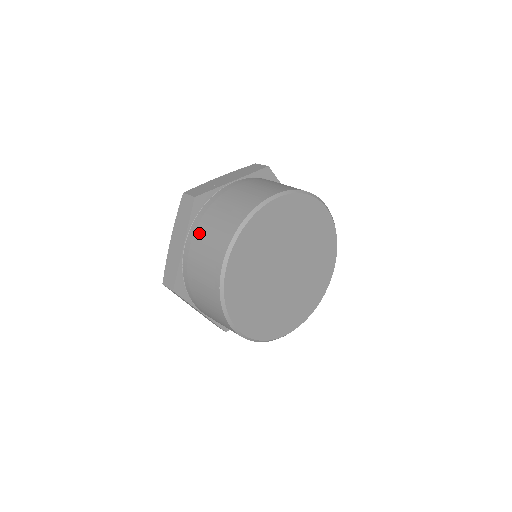
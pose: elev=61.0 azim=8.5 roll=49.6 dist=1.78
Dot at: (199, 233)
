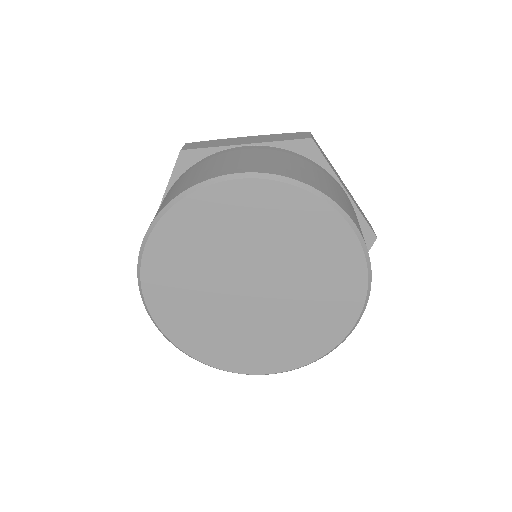
Dot at: occluded
